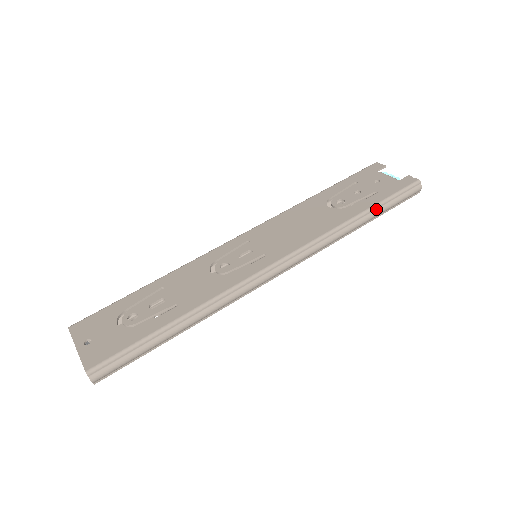
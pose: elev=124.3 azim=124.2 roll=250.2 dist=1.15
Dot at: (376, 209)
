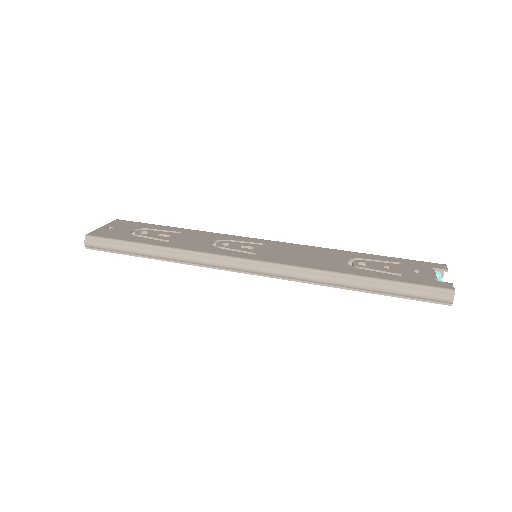
Dot at: (381, 283)
